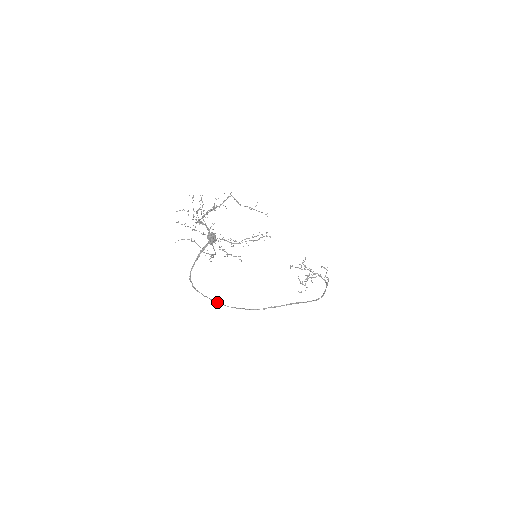
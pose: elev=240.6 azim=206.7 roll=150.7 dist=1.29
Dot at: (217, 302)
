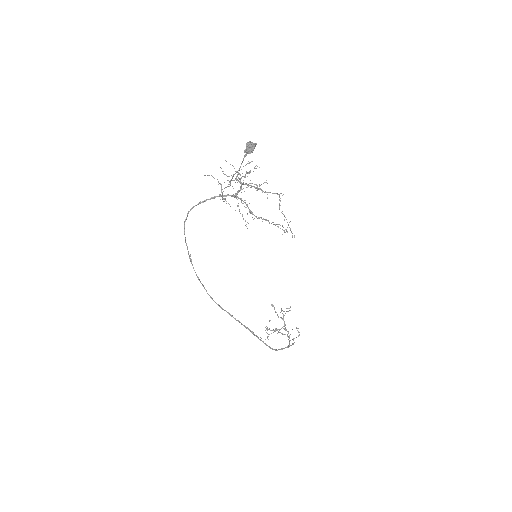
Dot at: (190, 258)
